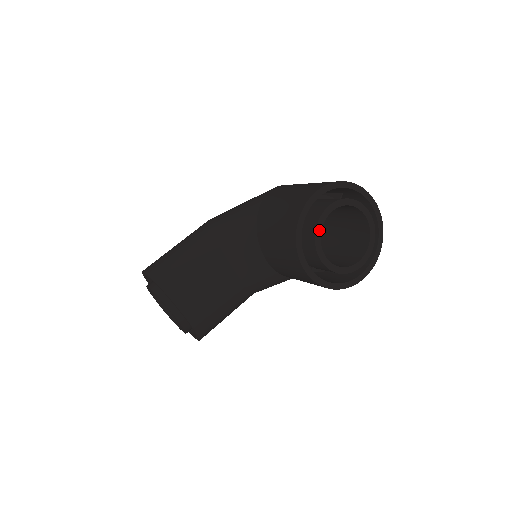
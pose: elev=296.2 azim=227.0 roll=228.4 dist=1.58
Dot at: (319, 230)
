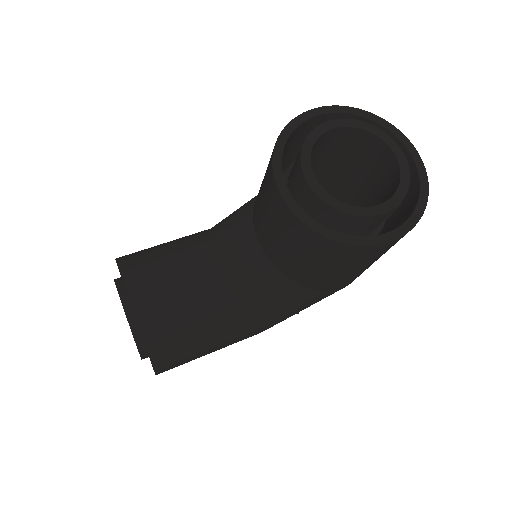
Dot at: (310, 144)
